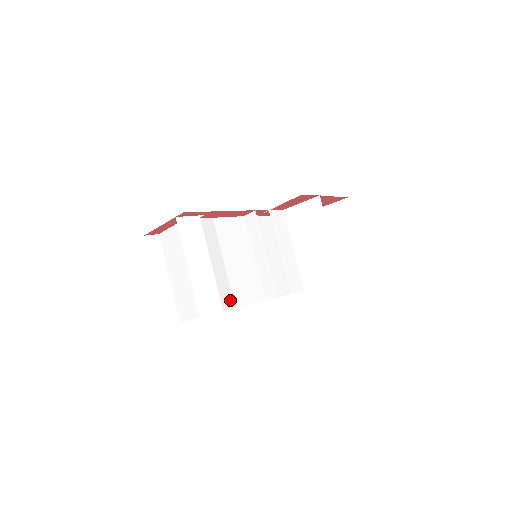
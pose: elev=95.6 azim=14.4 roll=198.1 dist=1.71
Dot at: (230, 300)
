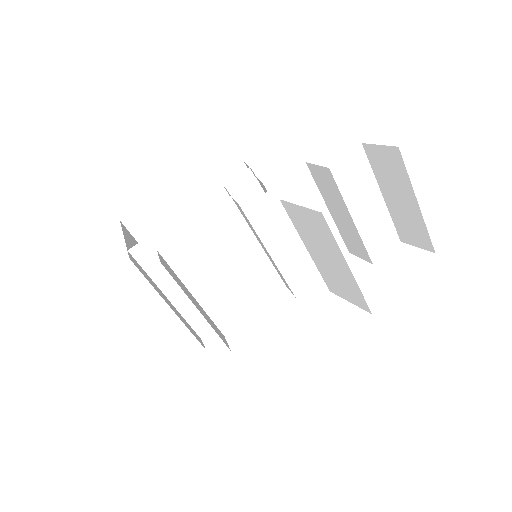
Dot at: (232, 316)
